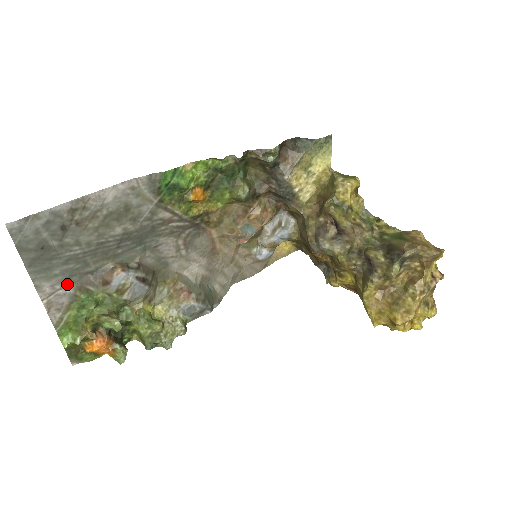
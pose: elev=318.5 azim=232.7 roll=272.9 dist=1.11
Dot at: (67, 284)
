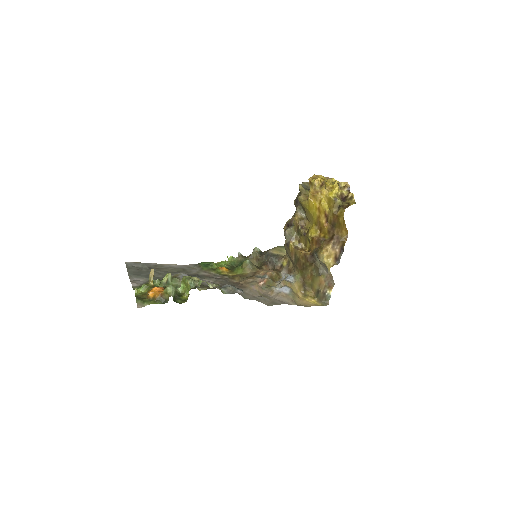
Dot at: occluded
